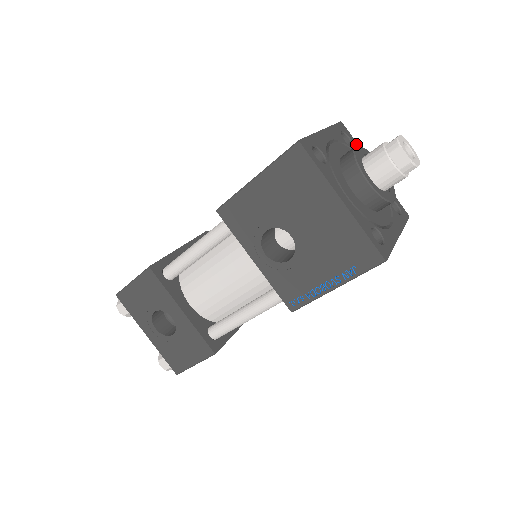
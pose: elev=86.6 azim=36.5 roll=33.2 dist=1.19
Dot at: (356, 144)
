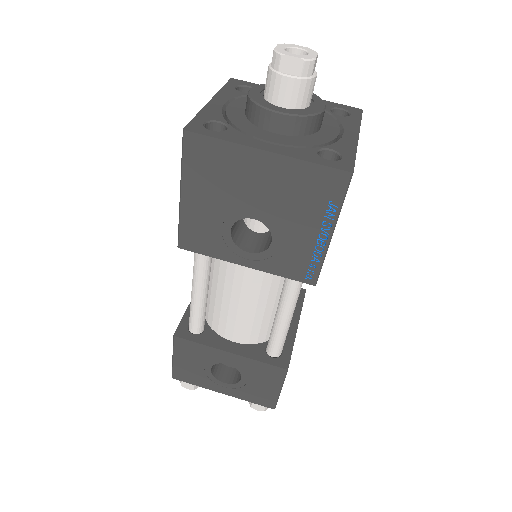
Dot at: occluded
